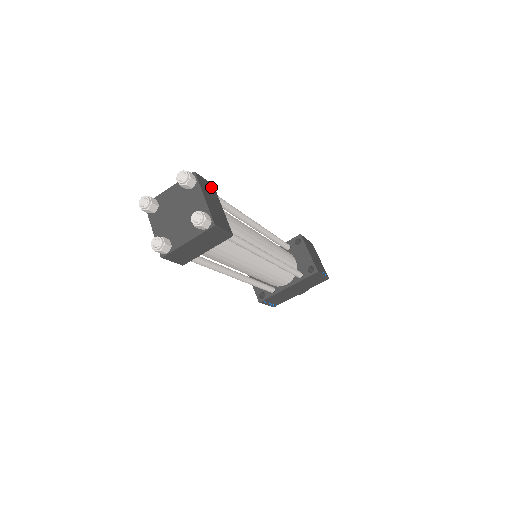
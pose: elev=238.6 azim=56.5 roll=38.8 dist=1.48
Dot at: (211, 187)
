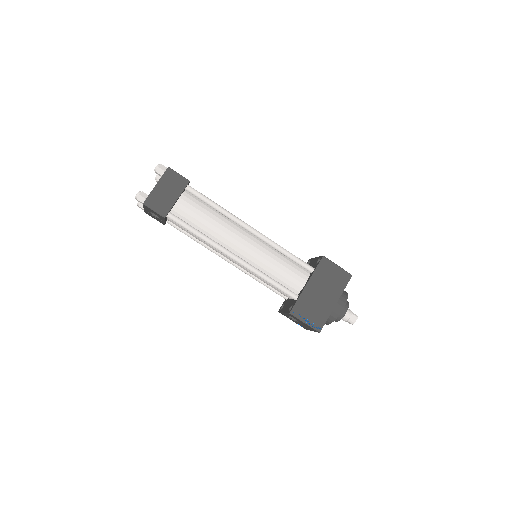
Dot at: occluded
